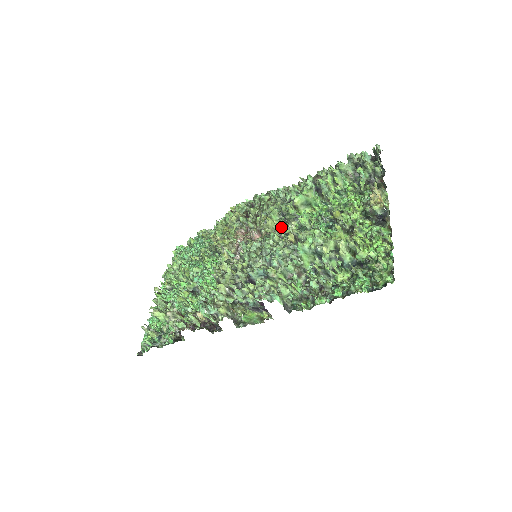
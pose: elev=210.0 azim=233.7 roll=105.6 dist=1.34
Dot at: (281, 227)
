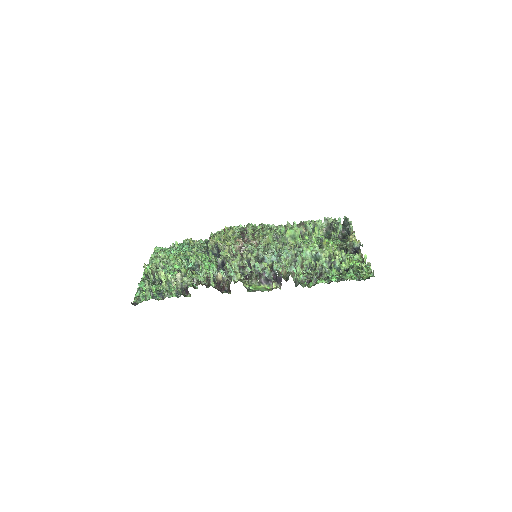
Dot at: occluded
